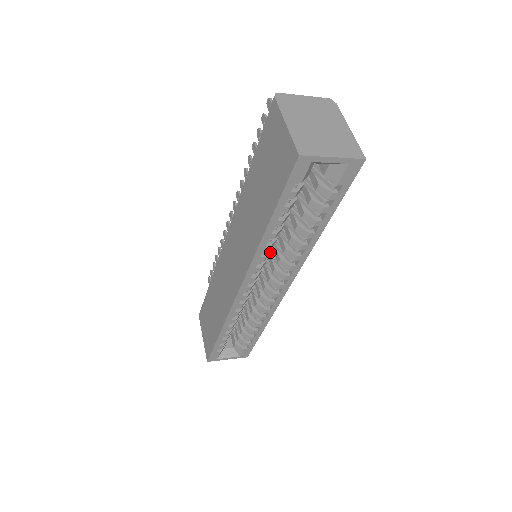
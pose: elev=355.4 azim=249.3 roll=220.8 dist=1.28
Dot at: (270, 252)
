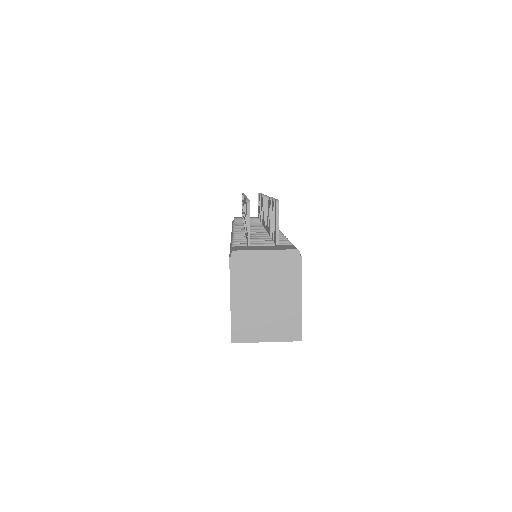
Dot at: occluded
